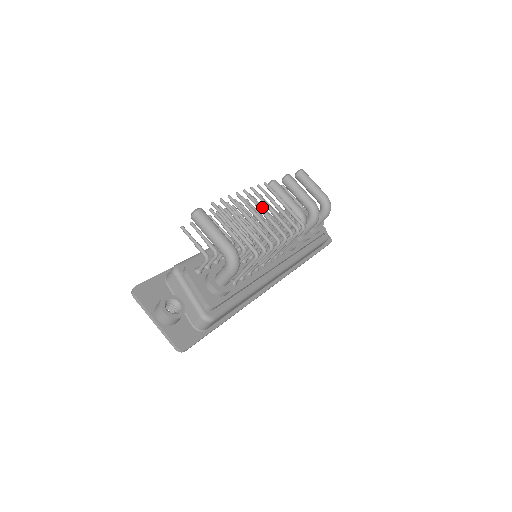
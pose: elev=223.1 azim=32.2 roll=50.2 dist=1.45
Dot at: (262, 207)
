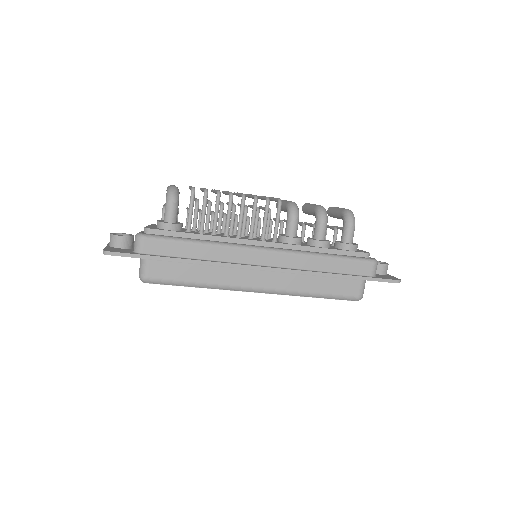
Dot at: occluded
